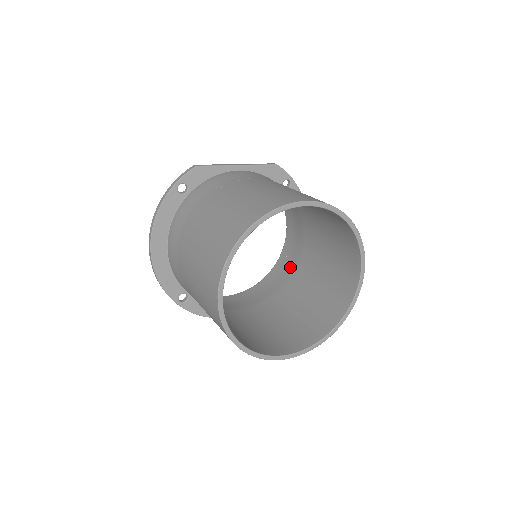
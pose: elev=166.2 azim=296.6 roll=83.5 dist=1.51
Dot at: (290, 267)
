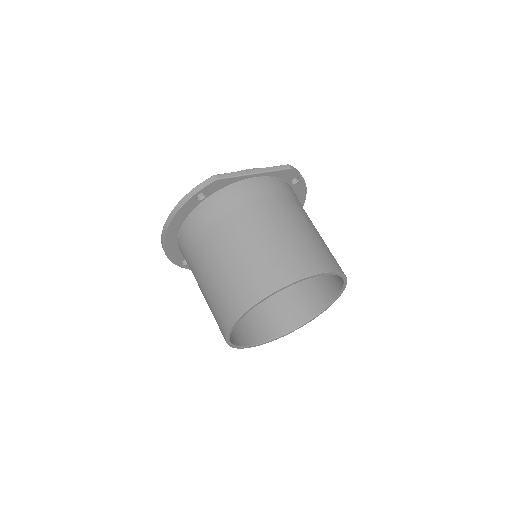
Dot at: occluded
